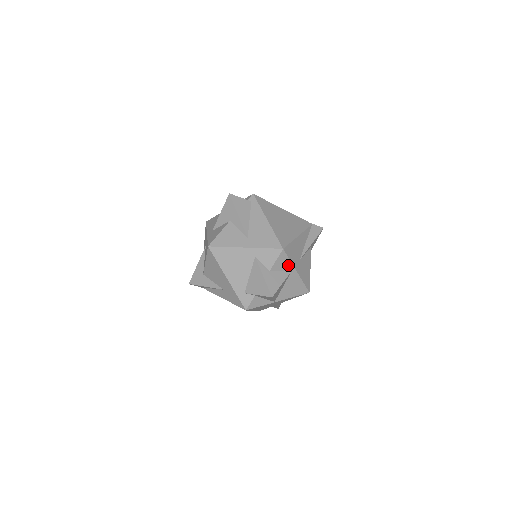
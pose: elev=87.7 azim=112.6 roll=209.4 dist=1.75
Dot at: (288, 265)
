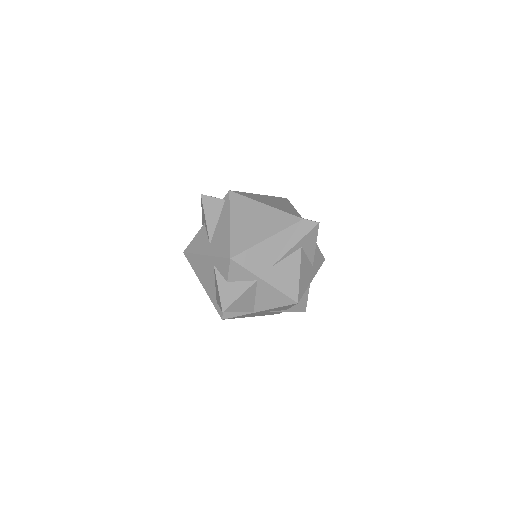
Dot at: (248, 275)
